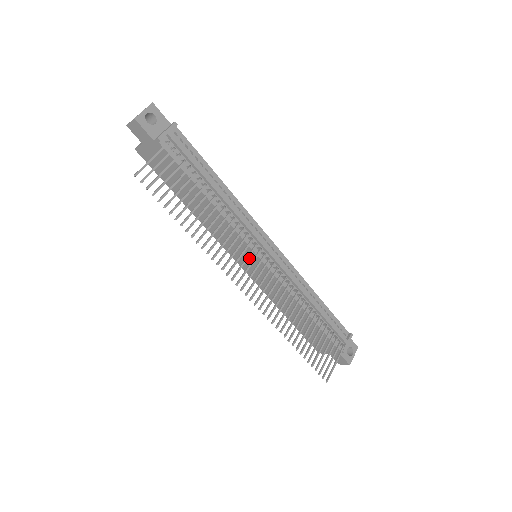
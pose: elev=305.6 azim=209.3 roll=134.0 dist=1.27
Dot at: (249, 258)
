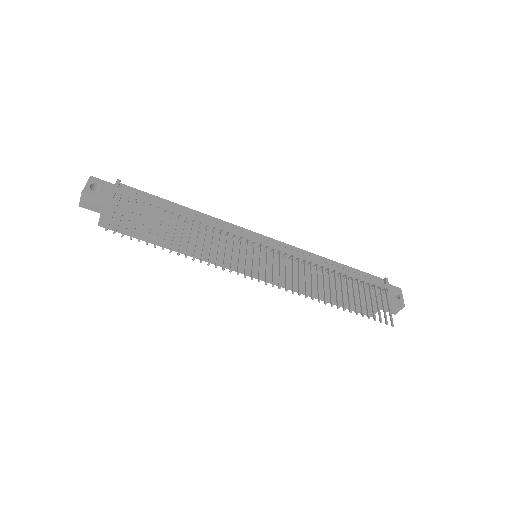
Dot at: (251, 260)
